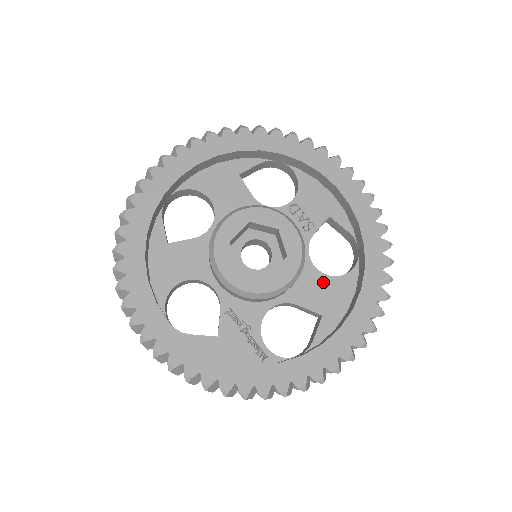
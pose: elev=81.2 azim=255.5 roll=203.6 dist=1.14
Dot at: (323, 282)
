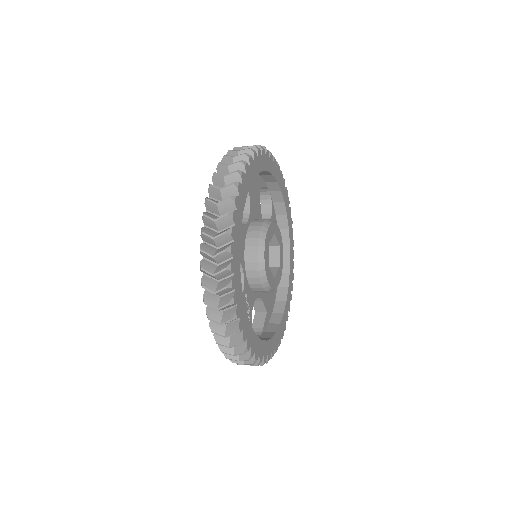
Dot at: occluded
